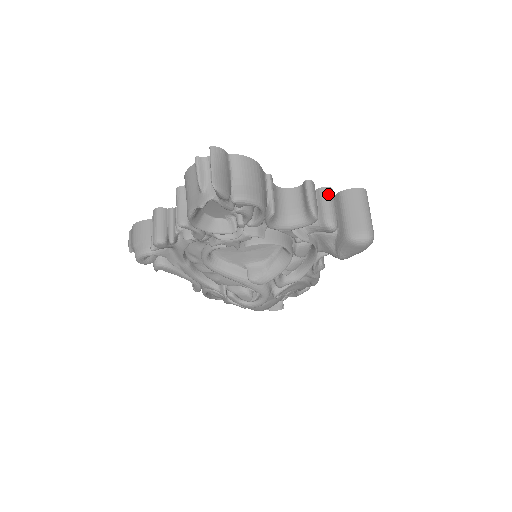
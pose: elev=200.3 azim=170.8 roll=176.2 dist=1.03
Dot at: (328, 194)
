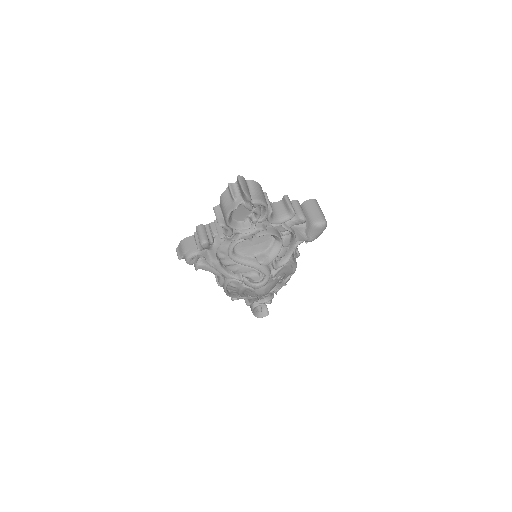
Dot at: (297, 203)
